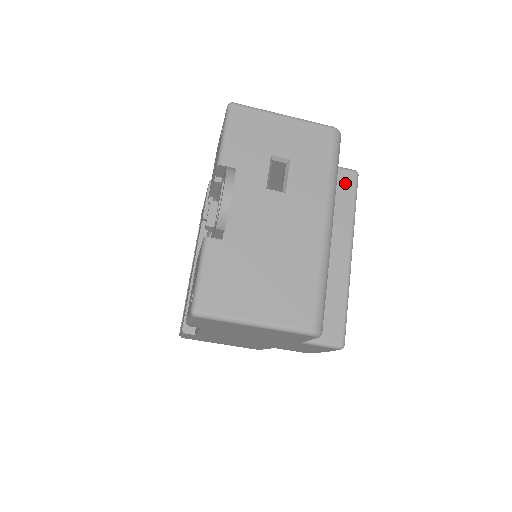
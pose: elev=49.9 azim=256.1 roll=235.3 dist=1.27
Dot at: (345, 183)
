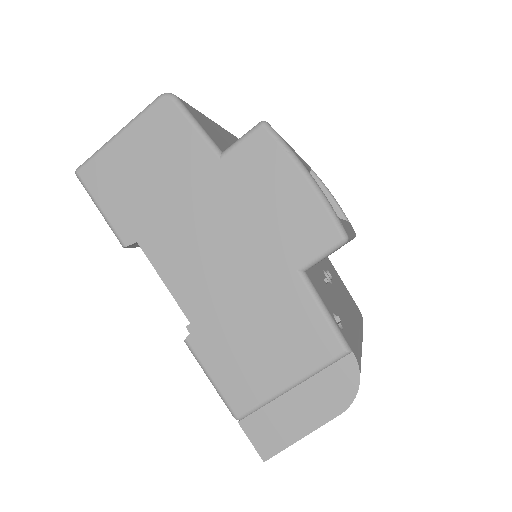
Dot at: occluded
